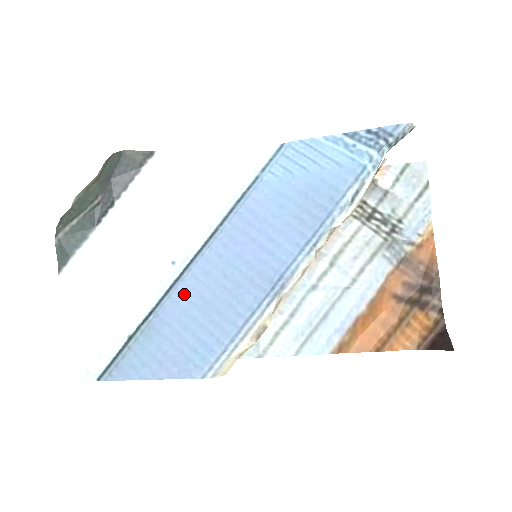
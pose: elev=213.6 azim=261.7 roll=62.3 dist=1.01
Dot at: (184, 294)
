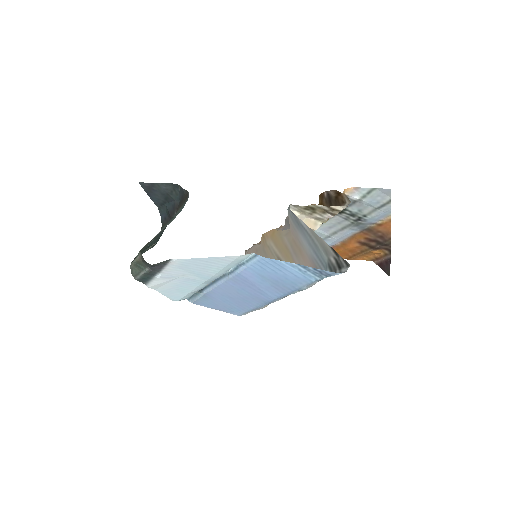
Dot at: (218, 292)
